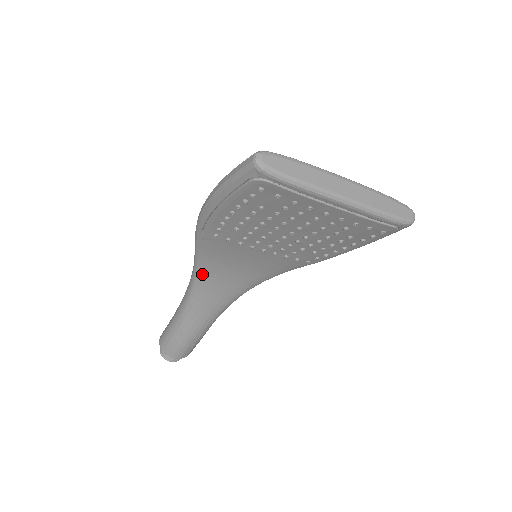
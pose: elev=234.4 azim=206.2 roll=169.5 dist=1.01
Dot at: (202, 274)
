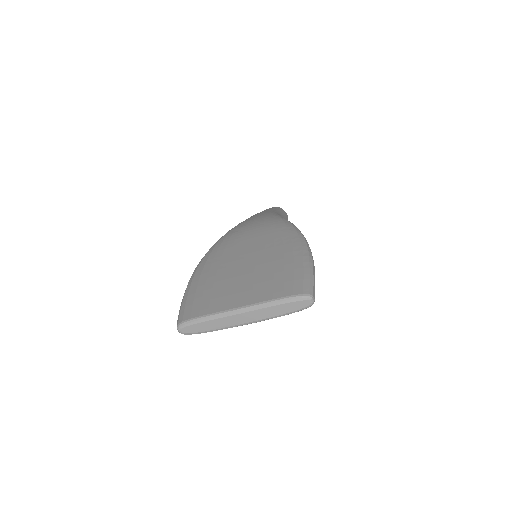
Dot at: occluded
